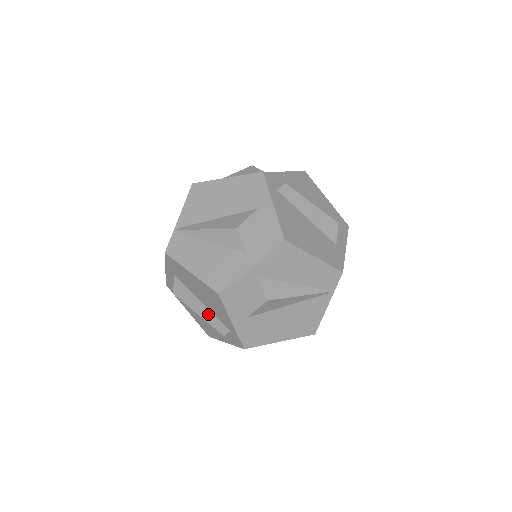
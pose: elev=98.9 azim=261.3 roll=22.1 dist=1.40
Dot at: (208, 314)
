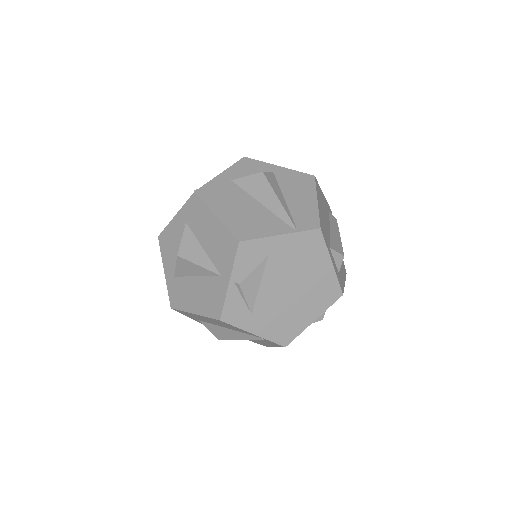
Dot at: occluded
